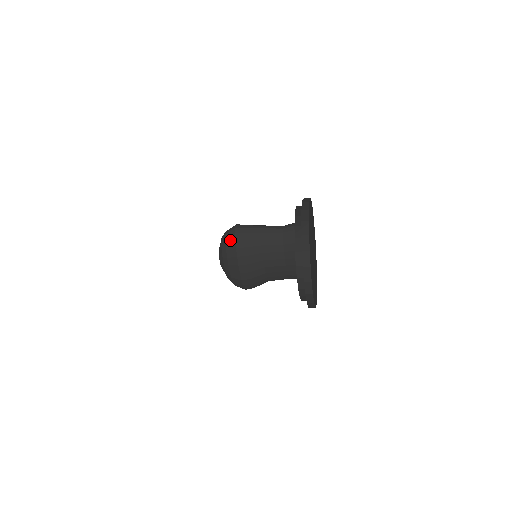
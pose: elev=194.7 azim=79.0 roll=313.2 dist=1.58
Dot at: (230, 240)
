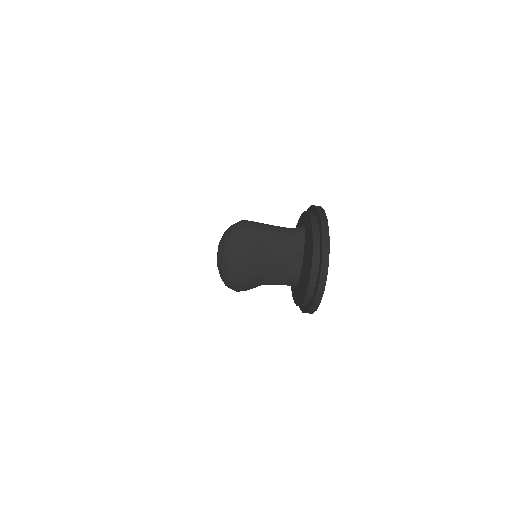
Dot at: (237, 233)
